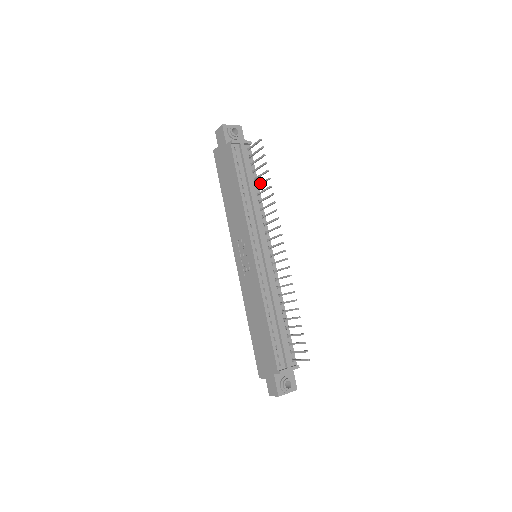
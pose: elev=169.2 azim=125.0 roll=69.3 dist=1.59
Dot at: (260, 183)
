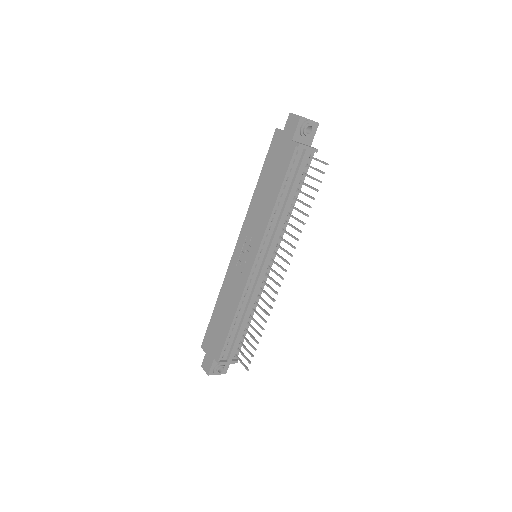
Dot at: (300, 201)
